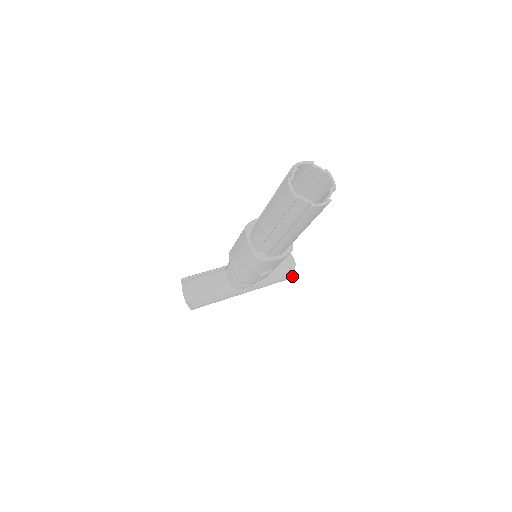
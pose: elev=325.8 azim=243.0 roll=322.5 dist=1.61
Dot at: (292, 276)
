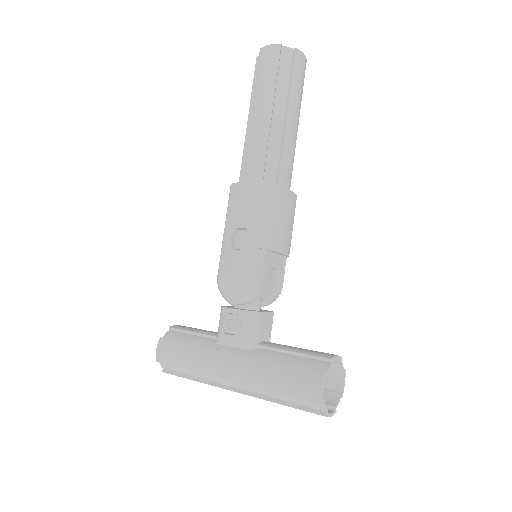
Dot at: (317, 379)
